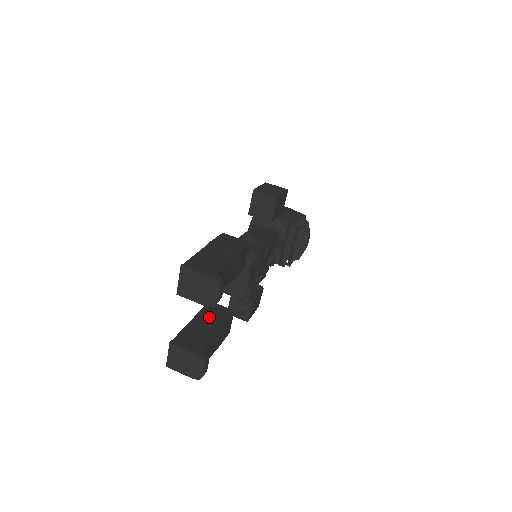
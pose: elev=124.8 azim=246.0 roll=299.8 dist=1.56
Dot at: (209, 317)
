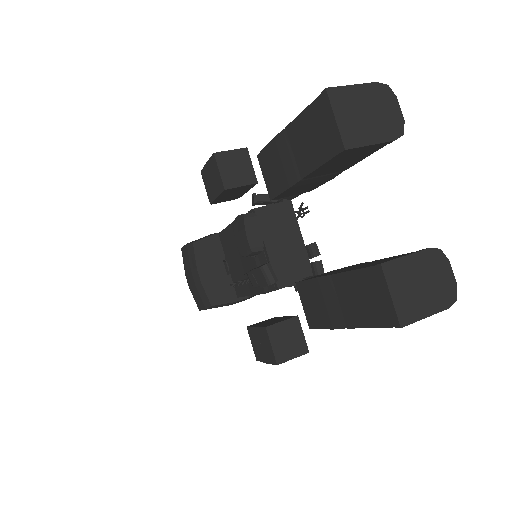
Dot at: (336, 271)
